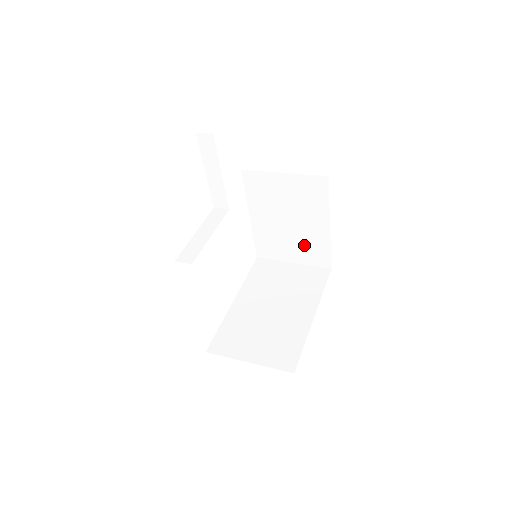
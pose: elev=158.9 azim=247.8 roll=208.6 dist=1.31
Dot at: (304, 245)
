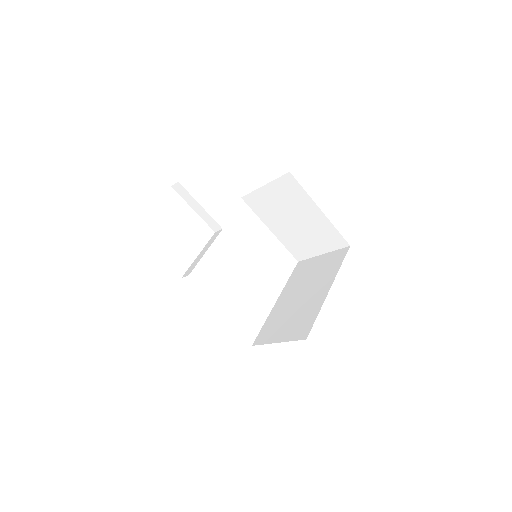
Dot at: (318, 235)
